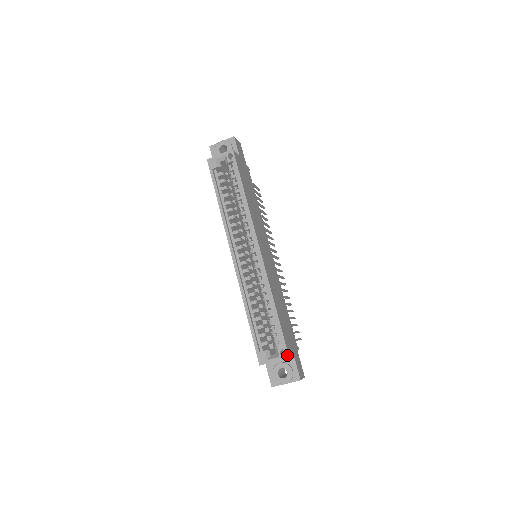
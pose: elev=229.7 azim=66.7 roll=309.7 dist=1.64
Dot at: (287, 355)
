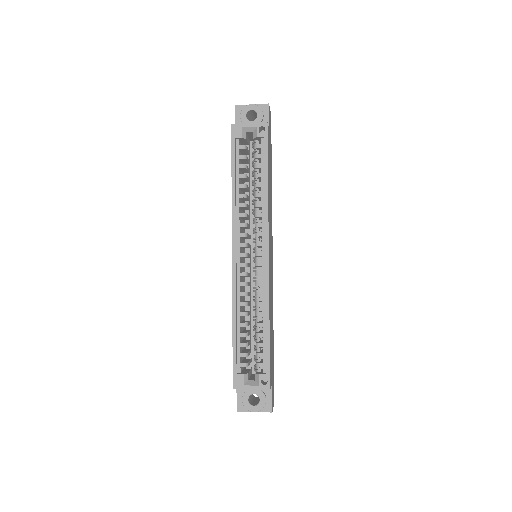
Dot at: (268, 386)
